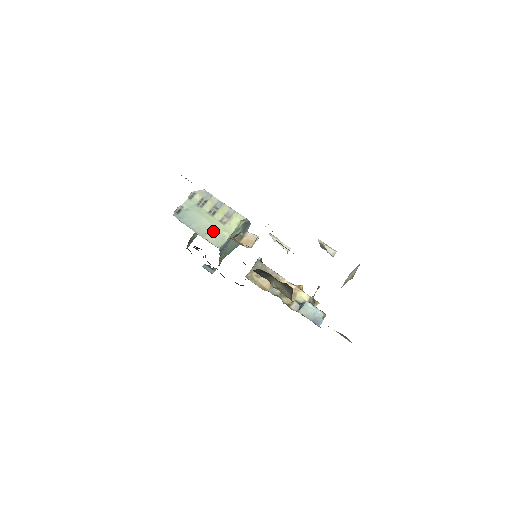
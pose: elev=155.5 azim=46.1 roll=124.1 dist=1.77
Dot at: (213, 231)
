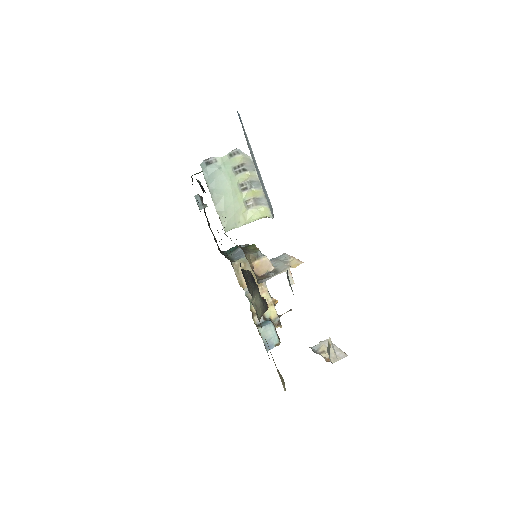
Dot at: (231, 210)
